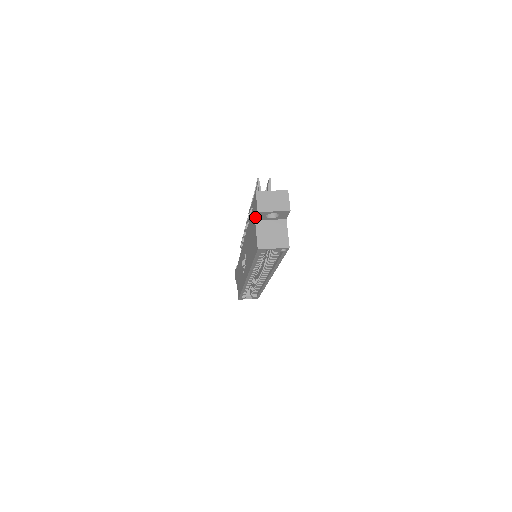
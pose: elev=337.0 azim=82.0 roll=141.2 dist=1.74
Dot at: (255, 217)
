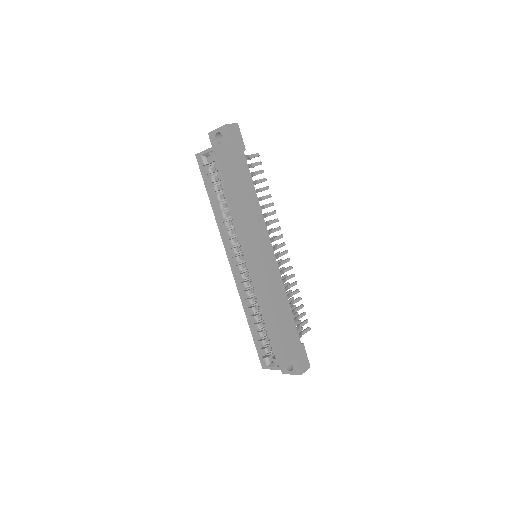
Dot at: occluded
